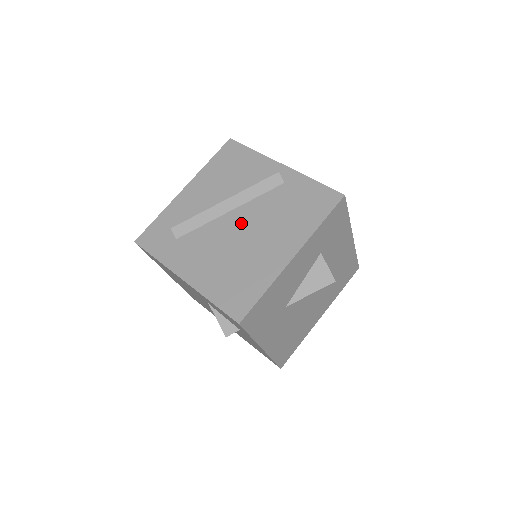
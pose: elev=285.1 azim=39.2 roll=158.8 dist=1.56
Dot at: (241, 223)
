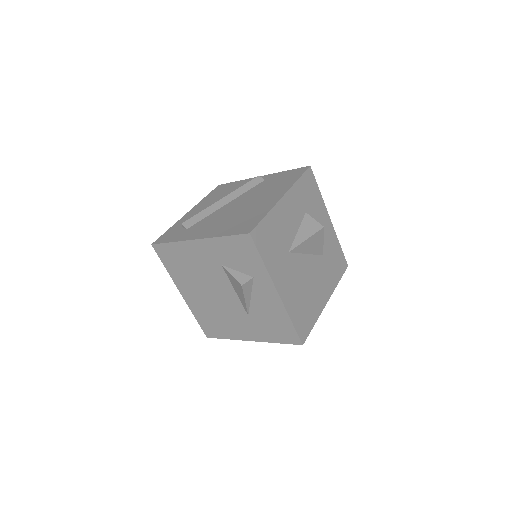
Dot at: (237, 203)
